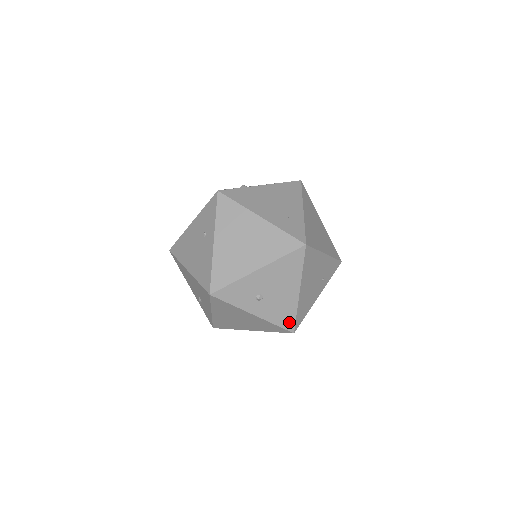
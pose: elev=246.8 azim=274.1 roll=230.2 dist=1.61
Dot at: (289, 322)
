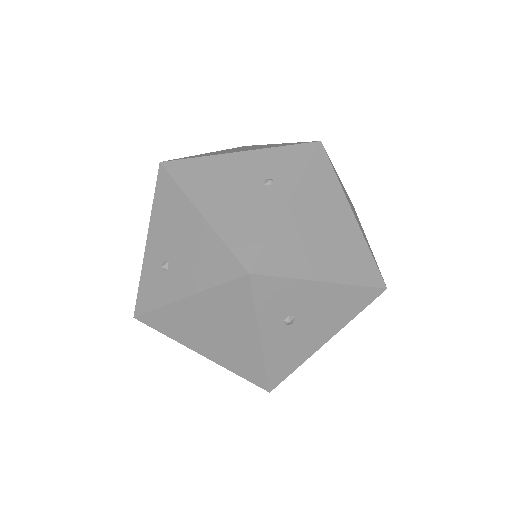
Dot at: (280, 374)
